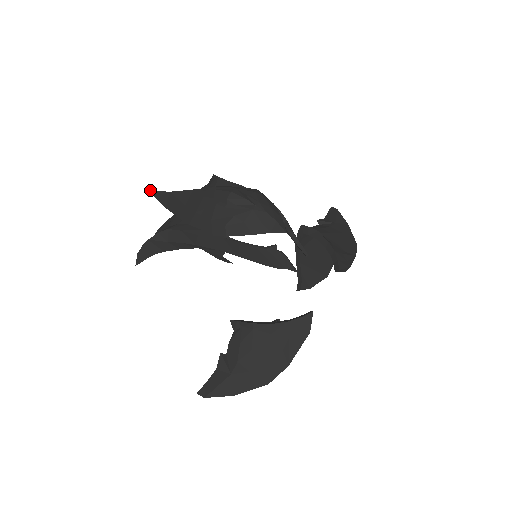
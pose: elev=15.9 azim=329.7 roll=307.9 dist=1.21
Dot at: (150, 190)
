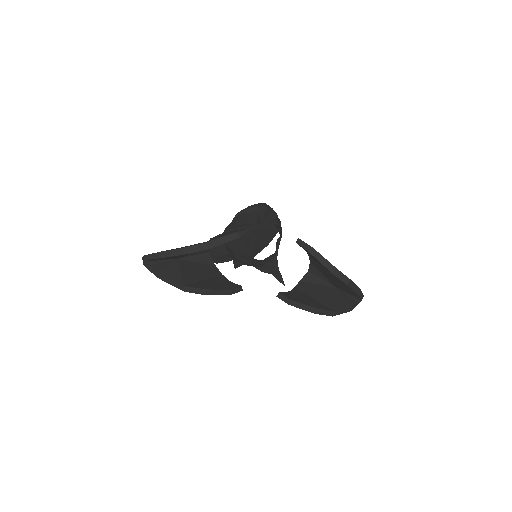
Dot at: (235, 267)
